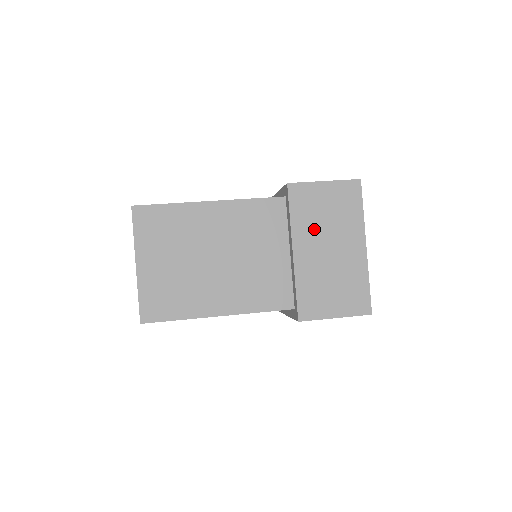
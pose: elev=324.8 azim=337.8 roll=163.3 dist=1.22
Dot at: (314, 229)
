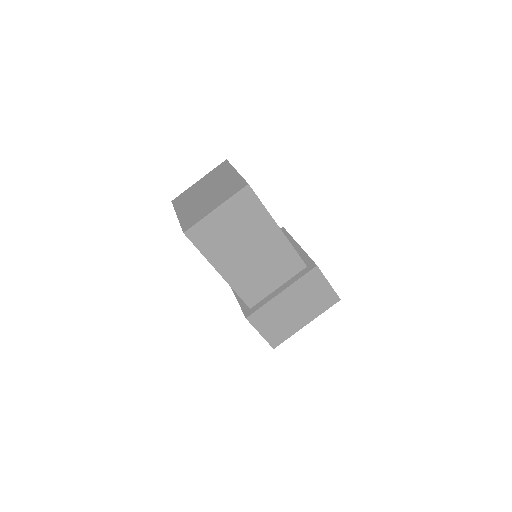
Dot at: occluded
